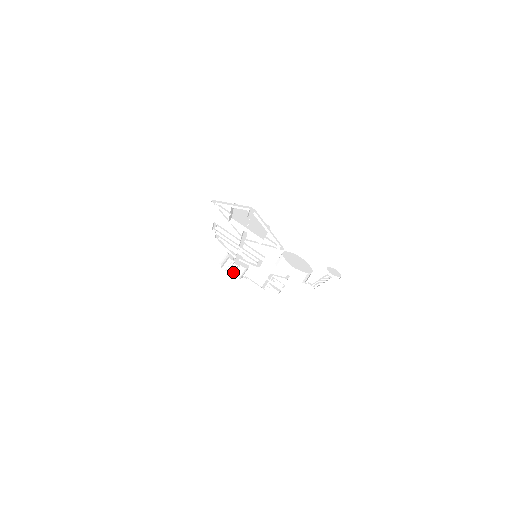
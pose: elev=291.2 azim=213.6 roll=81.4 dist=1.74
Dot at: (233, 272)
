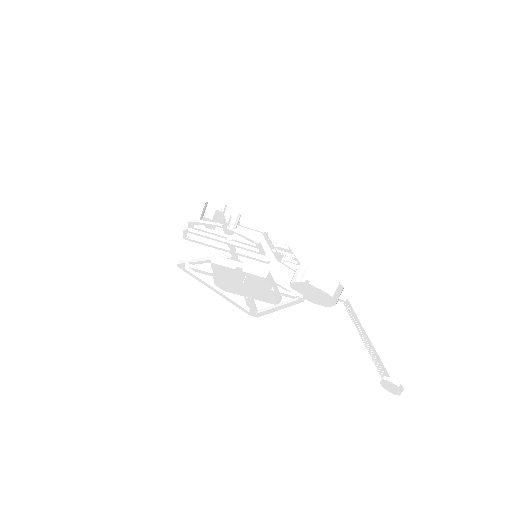
Dot at: occluded
